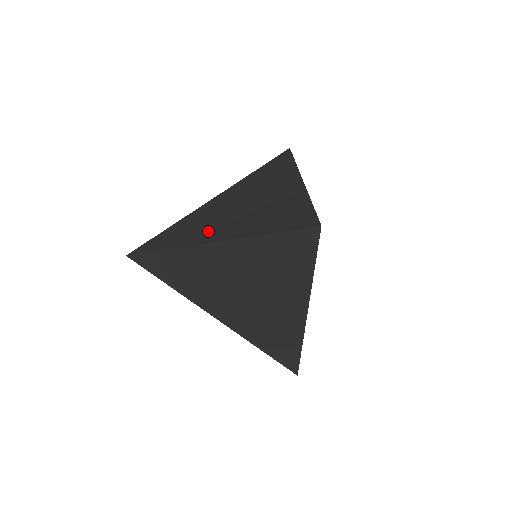
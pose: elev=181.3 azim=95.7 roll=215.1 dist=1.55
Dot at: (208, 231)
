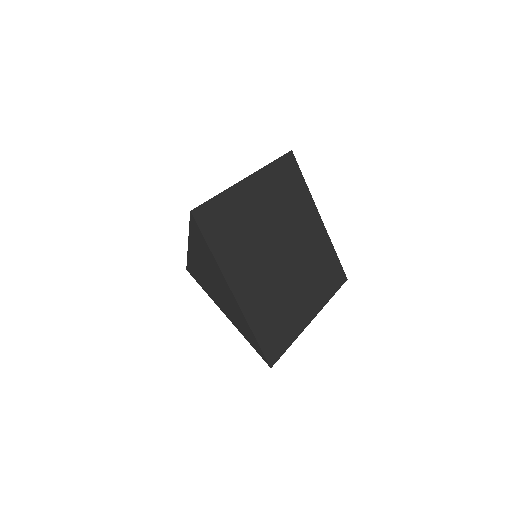
Dot at: occluded
